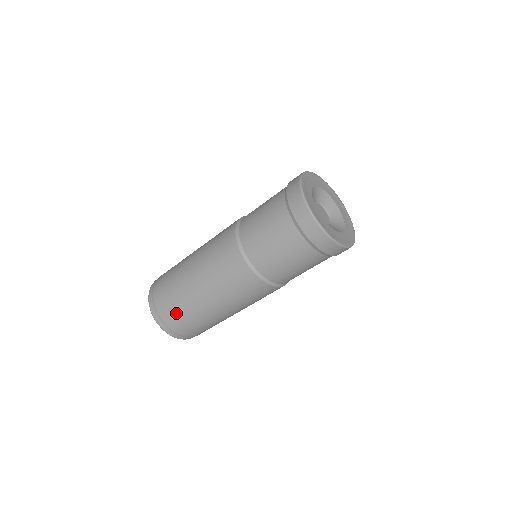
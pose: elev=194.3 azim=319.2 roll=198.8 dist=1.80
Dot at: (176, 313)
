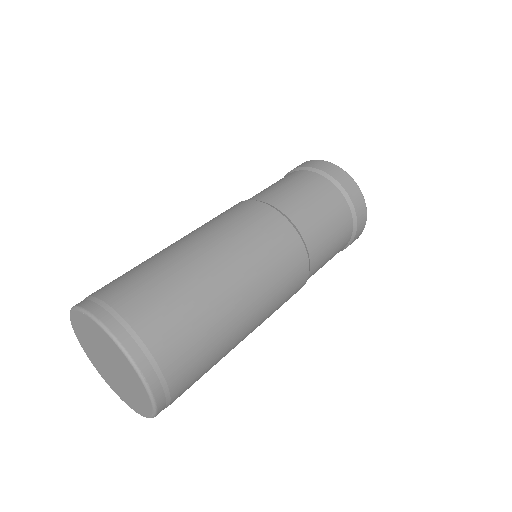
Dot at: (190, 341)
